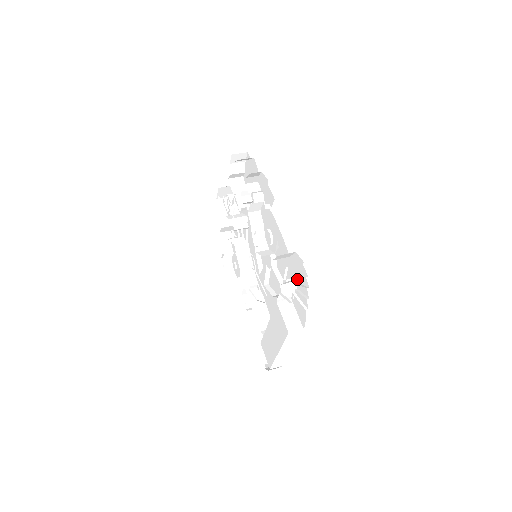
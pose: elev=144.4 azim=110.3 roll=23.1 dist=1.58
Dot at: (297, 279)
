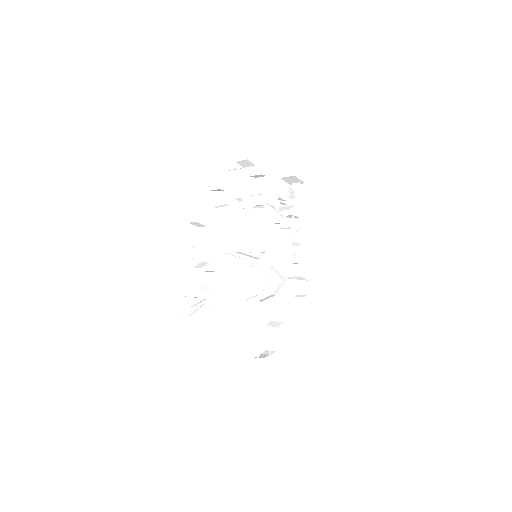
Dot at: (207, 295)
